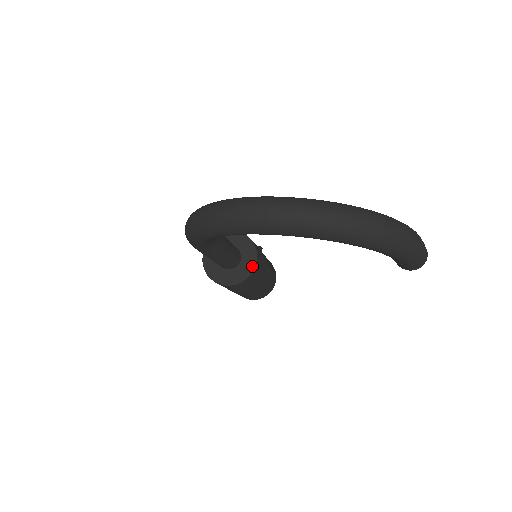
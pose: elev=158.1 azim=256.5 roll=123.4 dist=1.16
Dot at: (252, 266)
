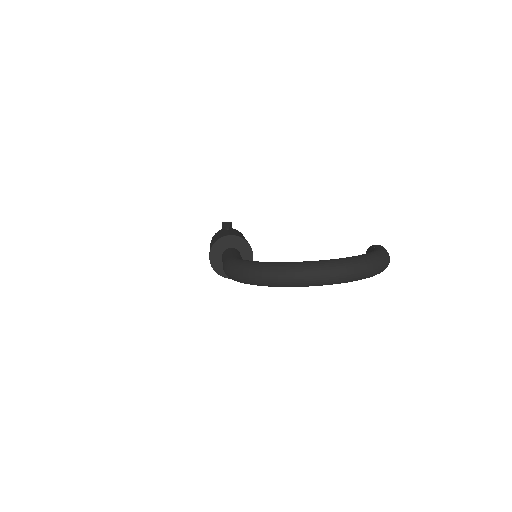
Dot at: (250, 260)
